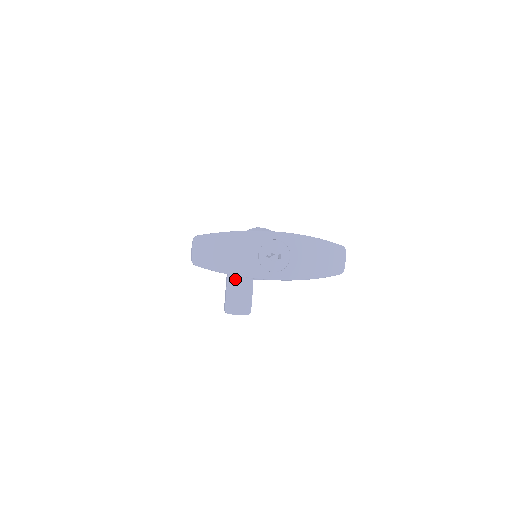
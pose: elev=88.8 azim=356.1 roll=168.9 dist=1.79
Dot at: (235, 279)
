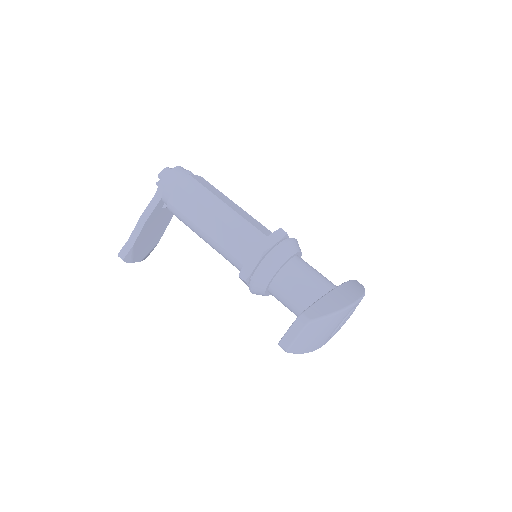
Dot at: (153, 222)
